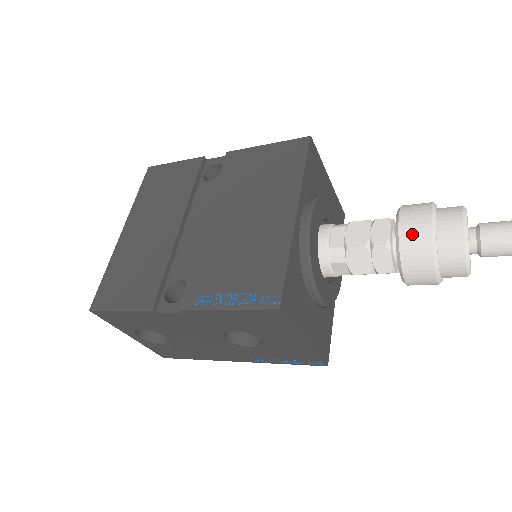
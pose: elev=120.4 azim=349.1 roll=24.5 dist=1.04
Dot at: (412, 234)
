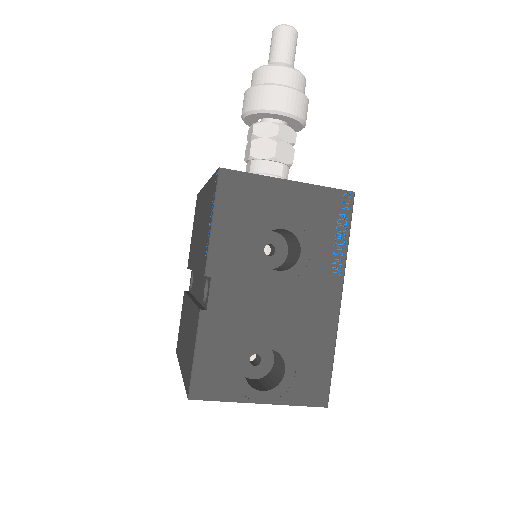
Dot at: (247, 102)
